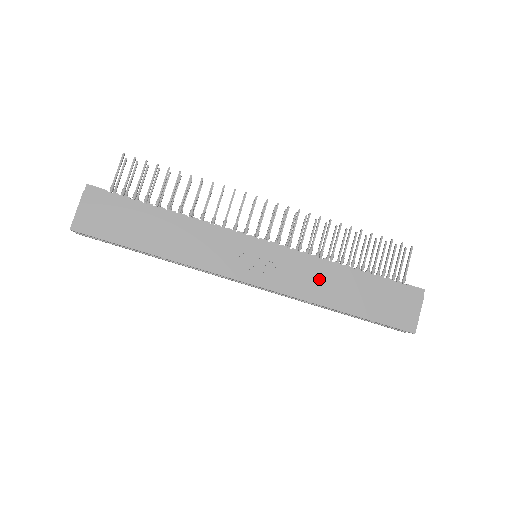
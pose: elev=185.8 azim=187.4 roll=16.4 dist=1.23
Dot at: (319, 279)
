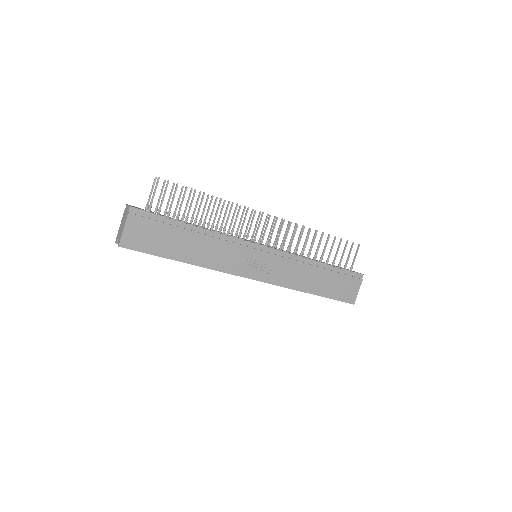
Dot at: (300, 273)
